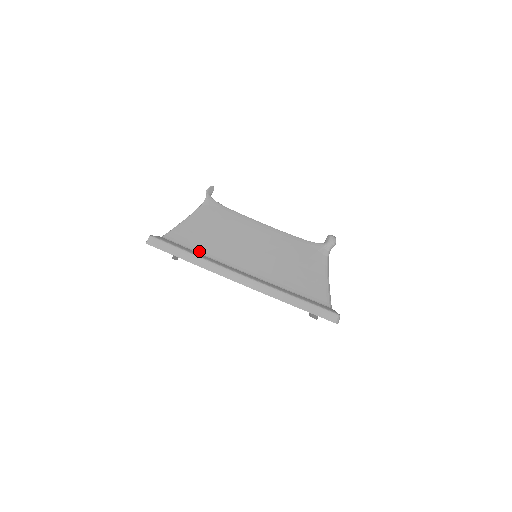
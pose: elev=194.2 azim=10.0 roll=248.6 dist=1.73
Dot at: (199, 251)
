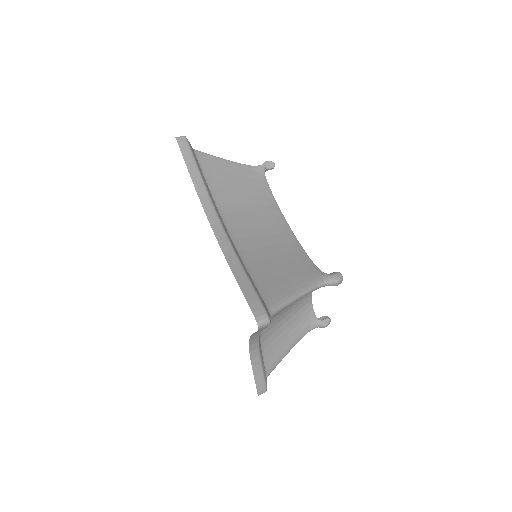
Dot at: (209, 183)
